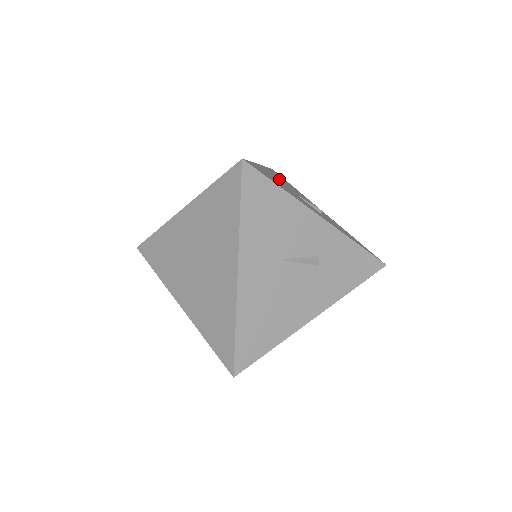
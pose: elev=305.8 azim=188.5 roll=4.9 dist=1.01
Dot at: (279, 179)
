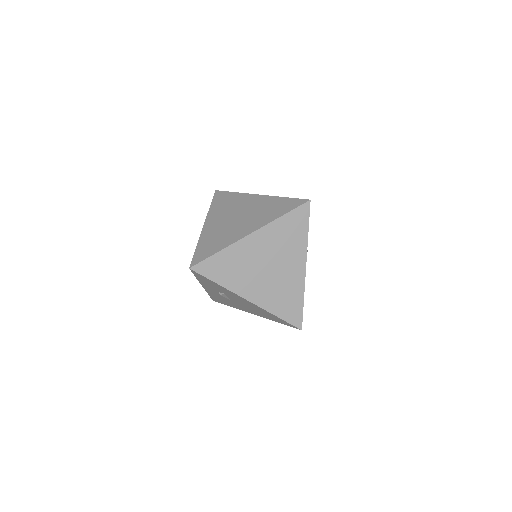
Dot at: occluded
